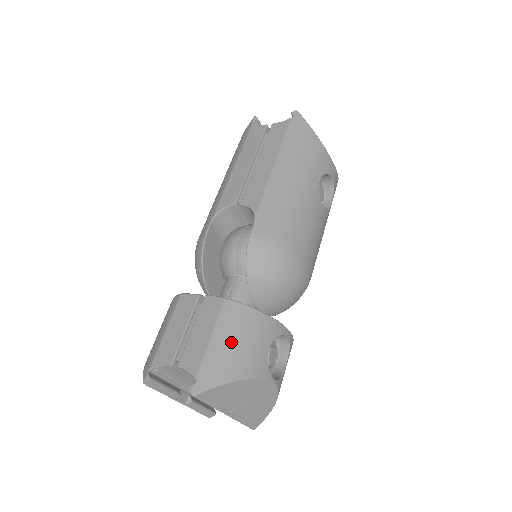
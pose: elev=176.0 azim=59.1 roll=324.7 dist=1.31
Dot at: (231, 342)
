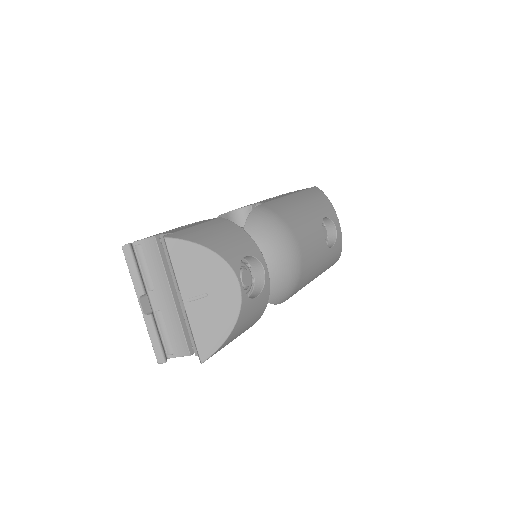
Dot at: (214, 231)
